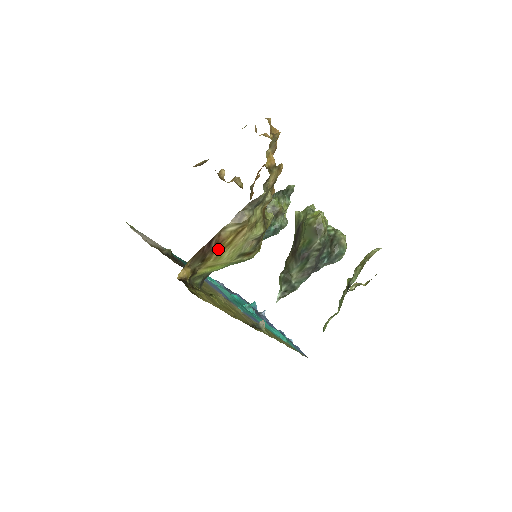
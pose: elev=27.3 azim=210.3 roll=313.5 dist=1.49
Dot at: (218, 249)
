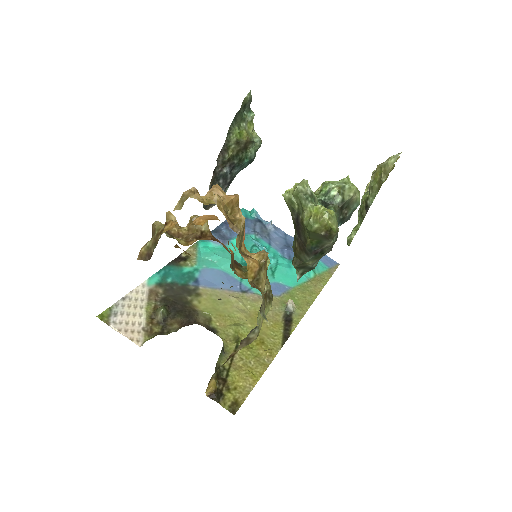
Dot at: occluded
